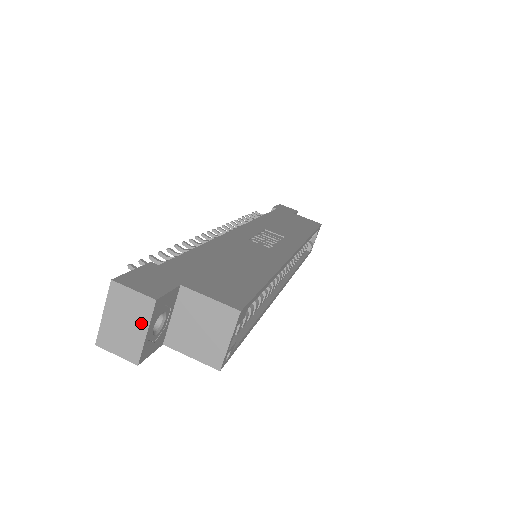
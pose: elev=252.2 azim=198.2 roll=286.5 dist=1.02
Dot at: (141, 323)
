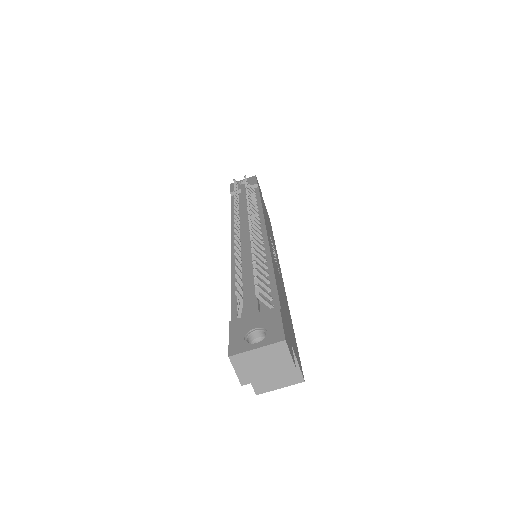
Dot at: (273, 371)
